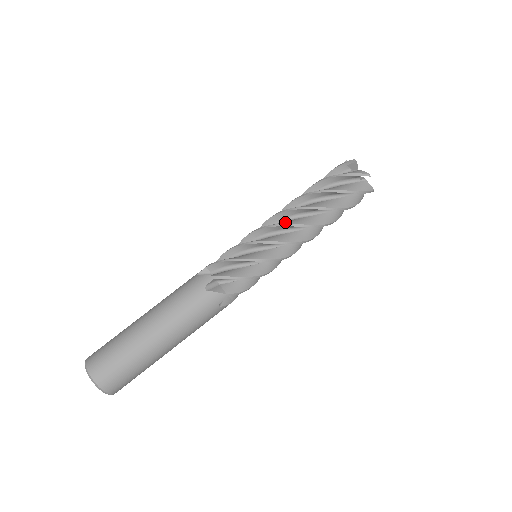
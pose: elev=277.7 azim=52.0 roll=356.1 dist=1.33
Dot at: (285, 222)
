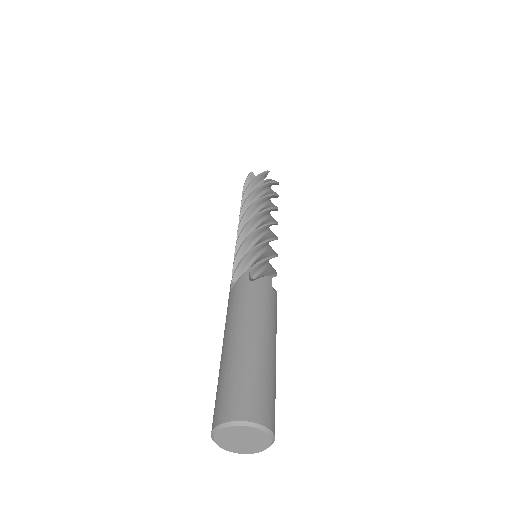
Dot at: (252, 217)
